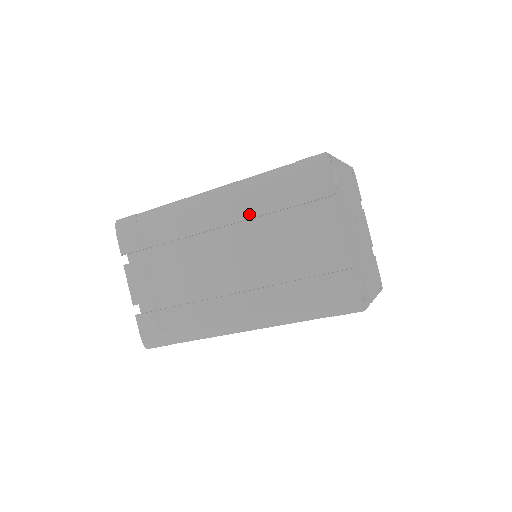
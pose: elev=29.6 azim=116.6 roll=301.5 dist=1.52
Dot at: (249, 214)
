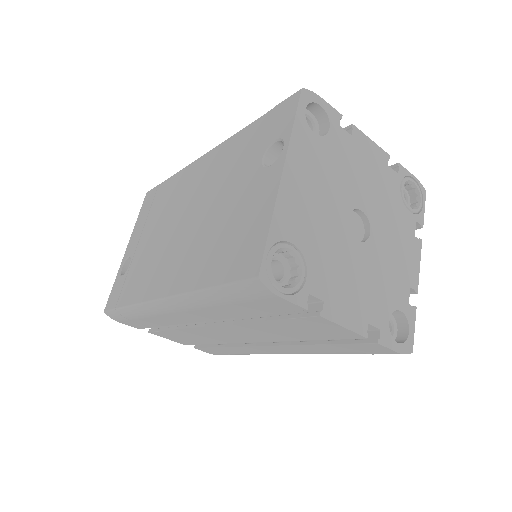
Dot at: (222, 317)
